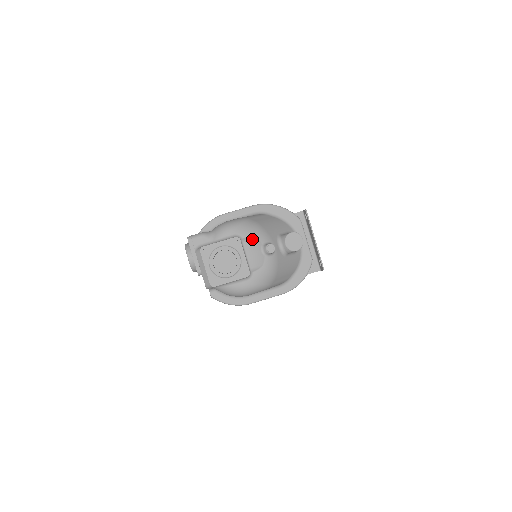
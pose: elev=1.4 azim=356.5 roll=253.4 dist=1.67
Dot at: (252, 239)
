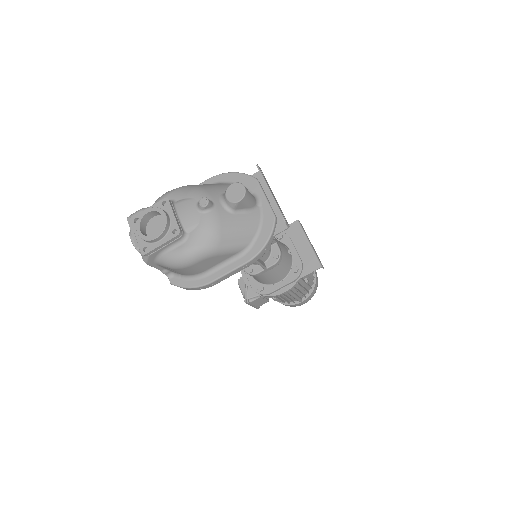
Dot at: (186, 199)
